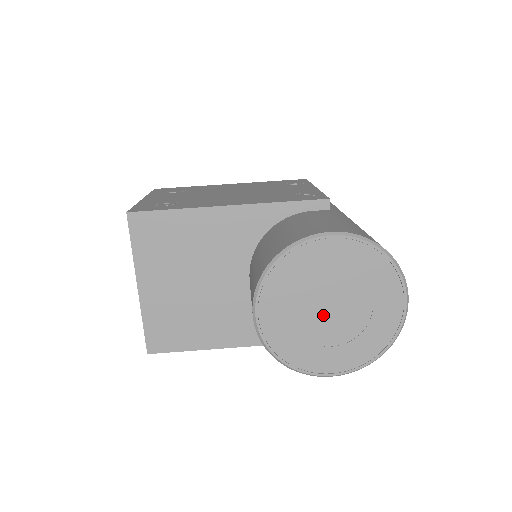
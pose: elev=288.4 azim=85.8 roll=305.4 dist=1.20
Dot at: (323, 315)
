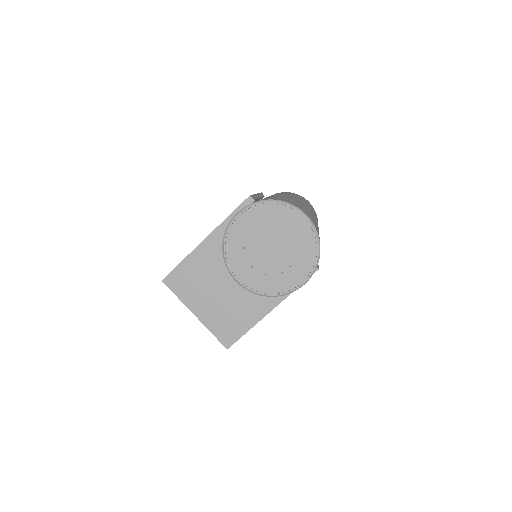
Dot at: (269, 256)
